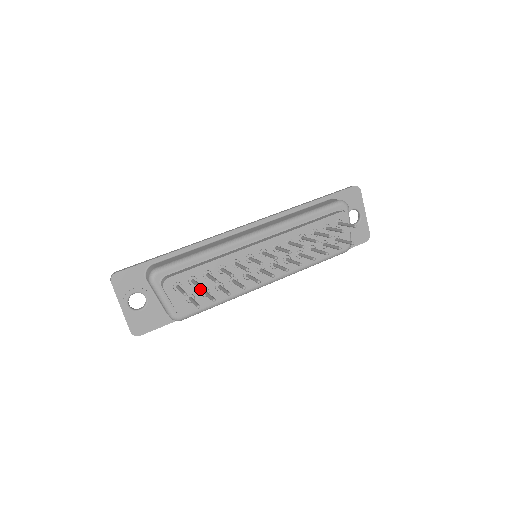
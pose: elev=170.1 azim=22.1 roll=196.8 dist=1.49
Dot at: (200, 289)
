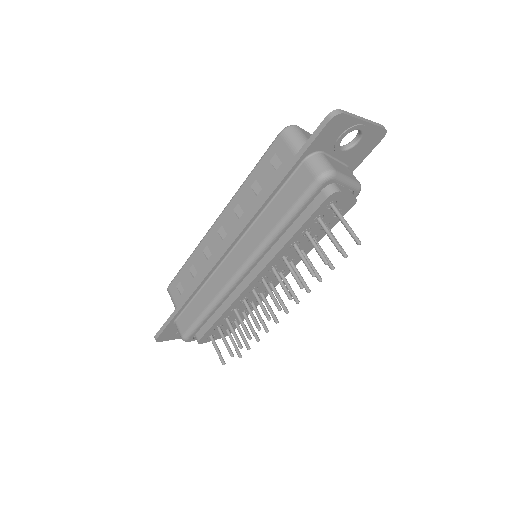
Dot at: occluded
